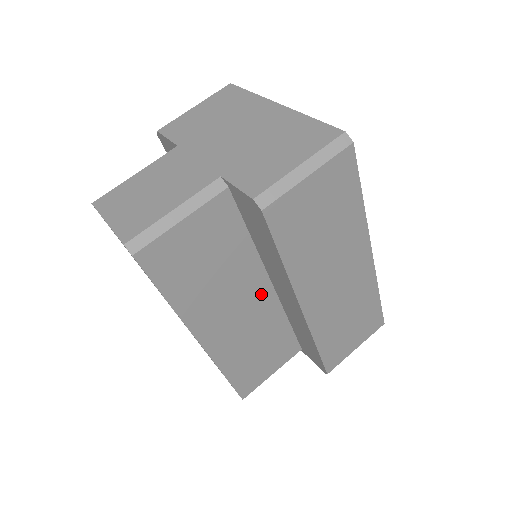
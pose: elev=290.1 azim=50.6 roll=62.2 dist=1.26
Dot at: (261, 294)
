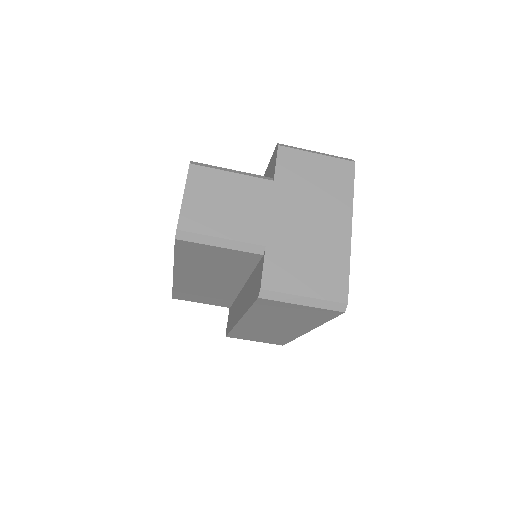
Dot at: (232, 285)
